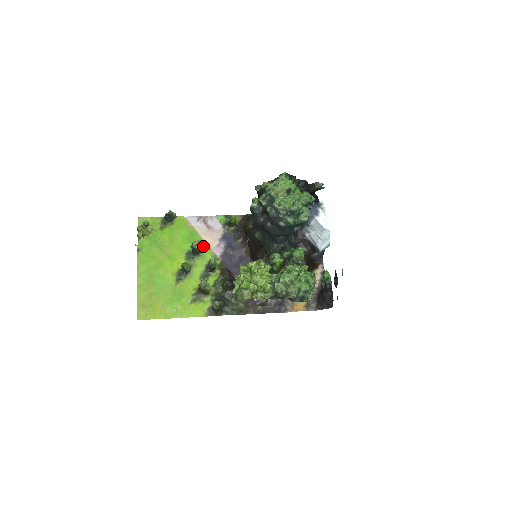
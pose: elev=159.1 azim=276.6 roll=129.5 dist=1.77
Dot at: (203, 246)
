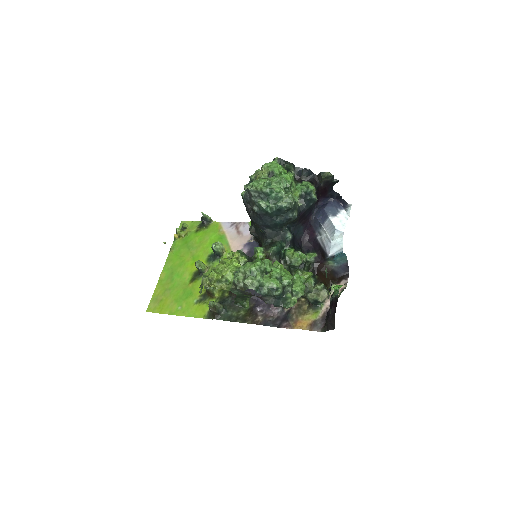
Dot at: (224, 249)
